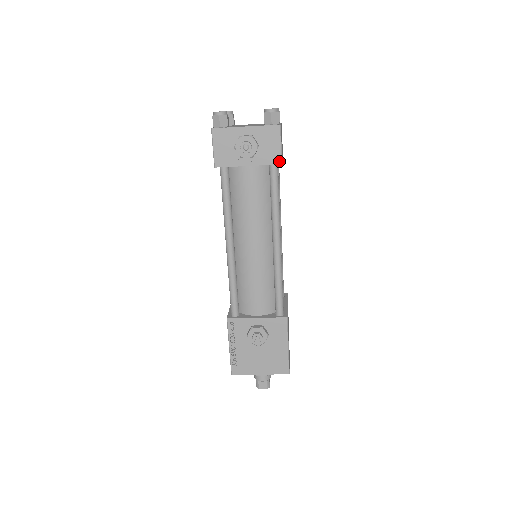
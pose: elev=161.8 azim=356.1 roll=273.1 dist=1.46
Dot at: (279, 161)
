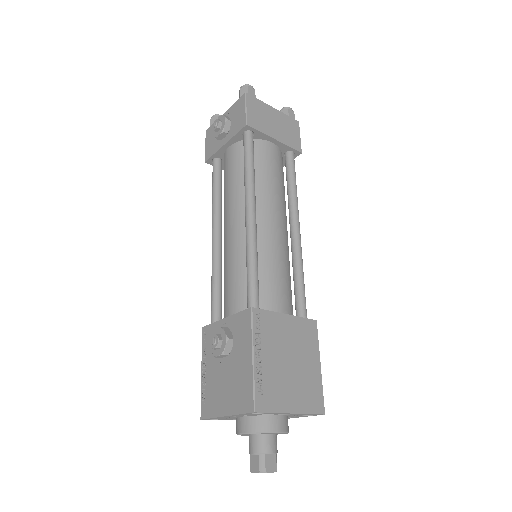
Dot at: (244, 124)
